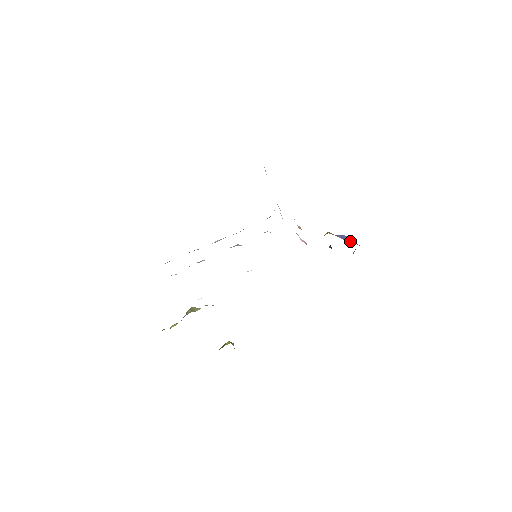
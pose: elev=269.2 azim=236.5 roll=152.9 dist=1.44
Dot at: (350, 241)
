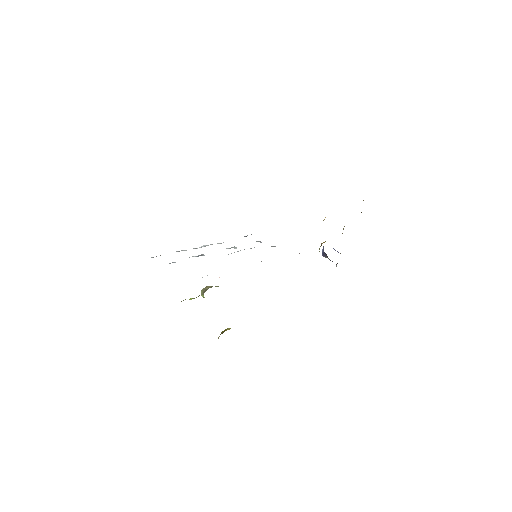
Dot at: occluded
